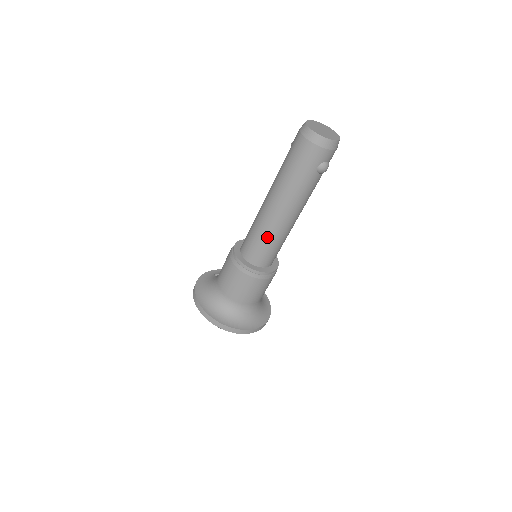
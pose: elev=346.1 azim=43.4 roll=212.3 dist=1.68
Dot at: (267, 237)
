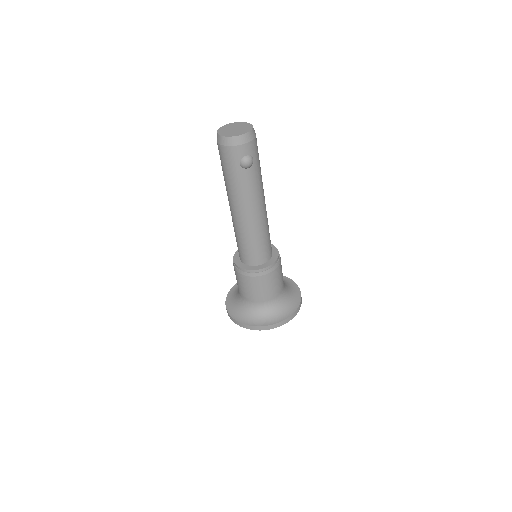
Dot at: (242, 238)
